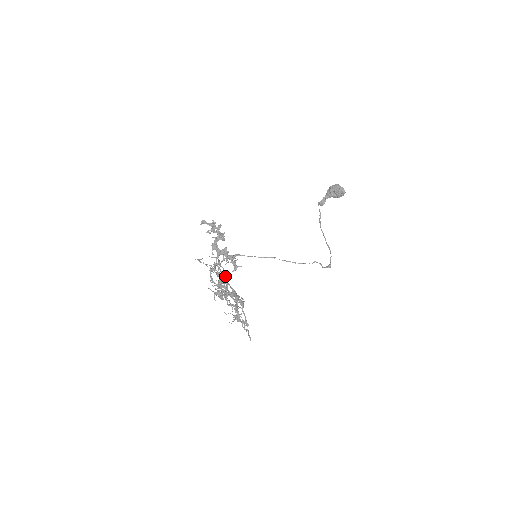
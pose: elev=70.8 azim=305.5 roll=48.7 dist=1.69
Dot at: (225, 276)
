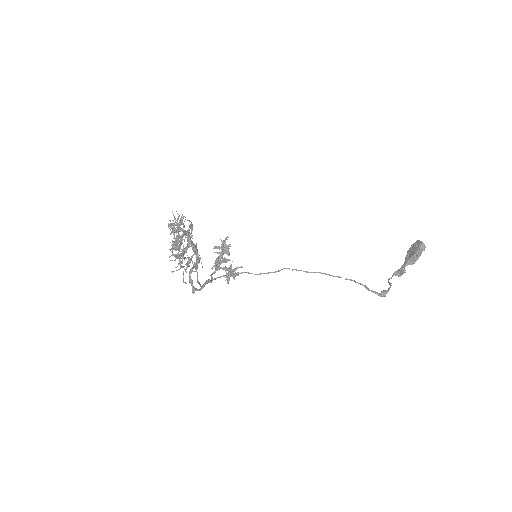
Dot at: (190, 233)
